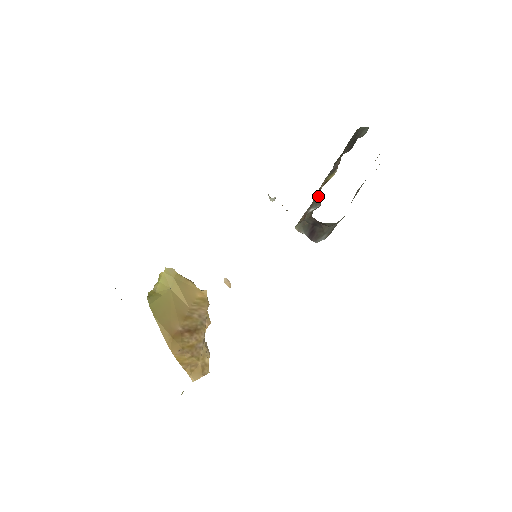
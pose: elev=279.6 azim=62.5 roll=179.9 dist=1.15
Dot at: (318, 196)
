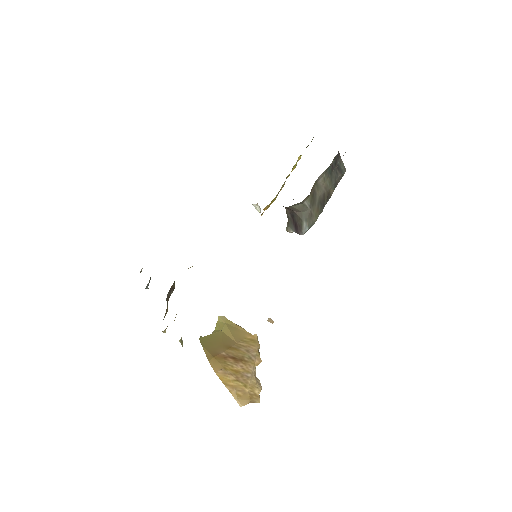
Dot at: occluded
